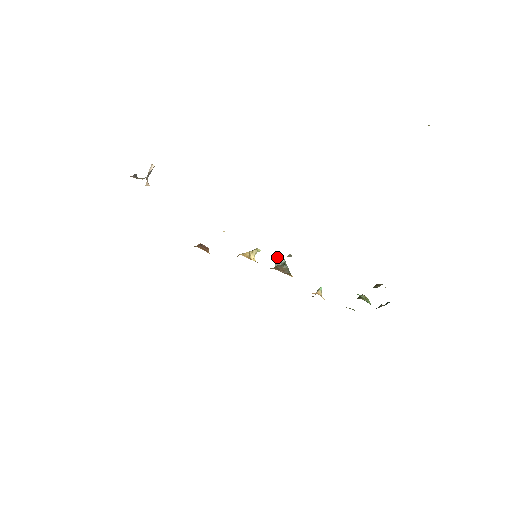
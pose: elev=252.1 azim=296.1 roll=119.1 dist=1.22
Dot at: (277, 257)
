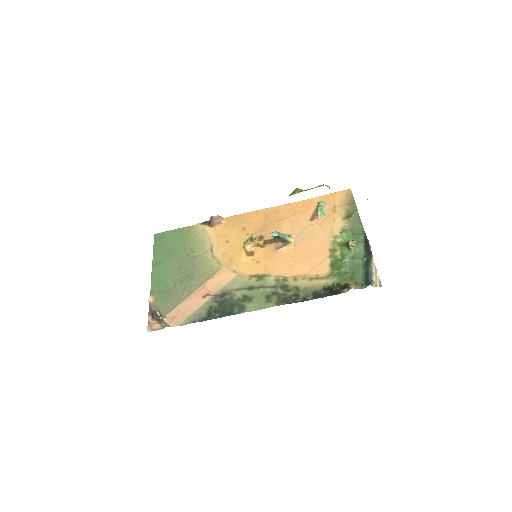
Dot at: (271, 234)
